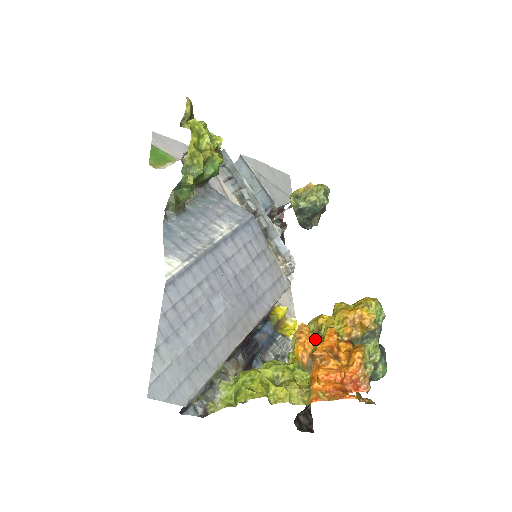
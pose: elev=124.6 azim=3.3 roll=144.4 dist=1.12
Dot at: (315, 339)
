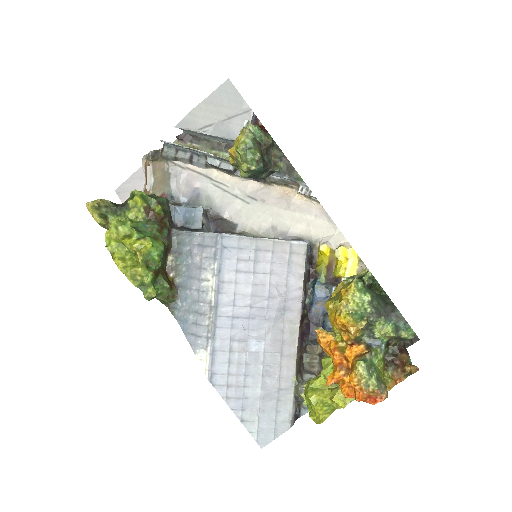
Dot at: occluded
